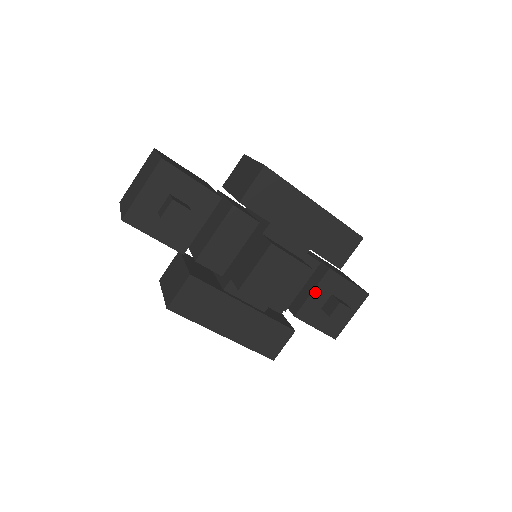
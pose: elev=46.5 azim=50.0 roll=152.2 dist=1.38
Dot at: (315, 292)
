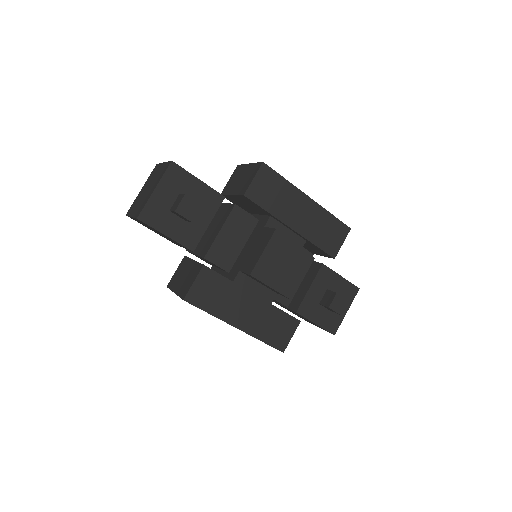
Dot at: (312, 287)
